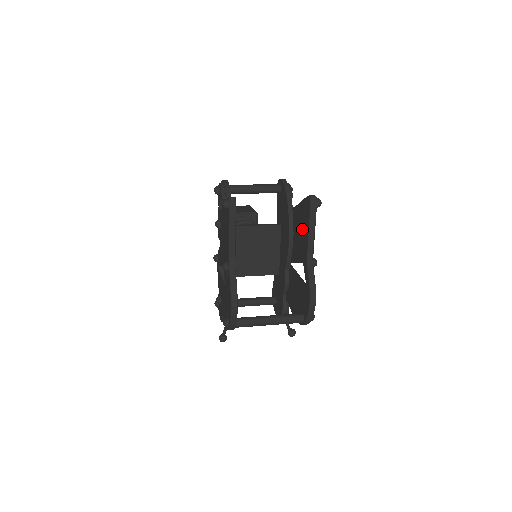
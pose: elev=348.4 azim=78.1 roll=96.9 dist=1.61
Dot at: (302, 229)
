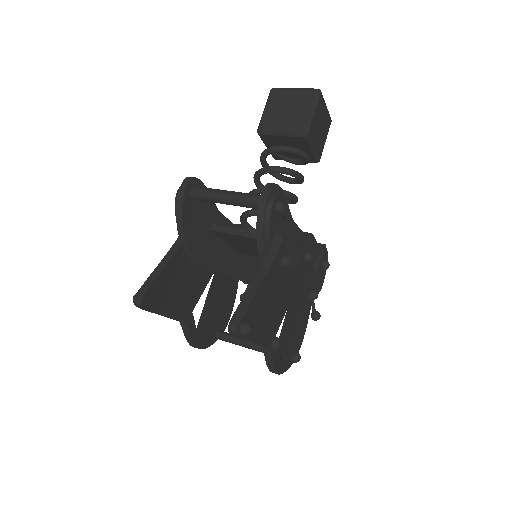
Dot at: occluded
